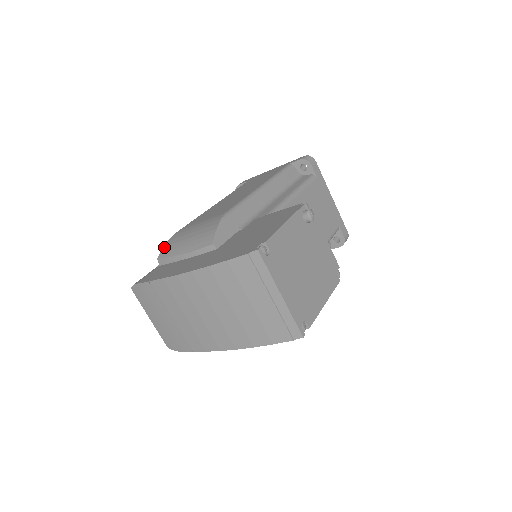
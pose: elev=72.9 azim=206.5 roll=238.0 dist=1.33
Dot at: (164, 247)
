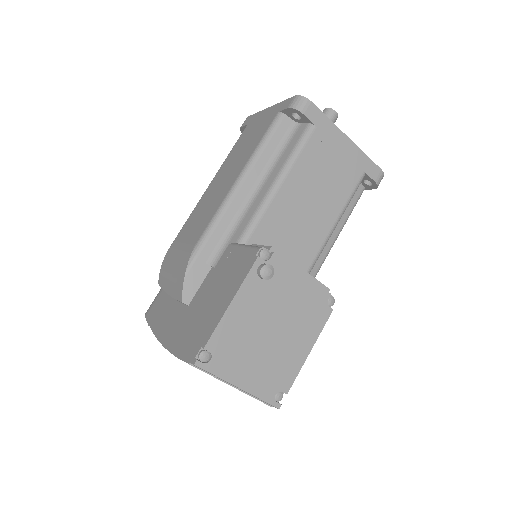
Dot at: (160, 271)
